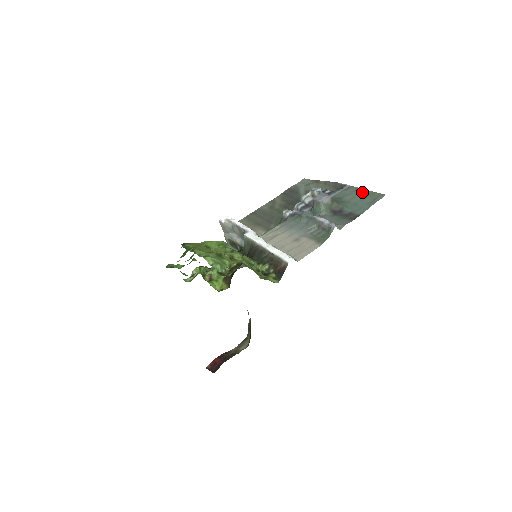
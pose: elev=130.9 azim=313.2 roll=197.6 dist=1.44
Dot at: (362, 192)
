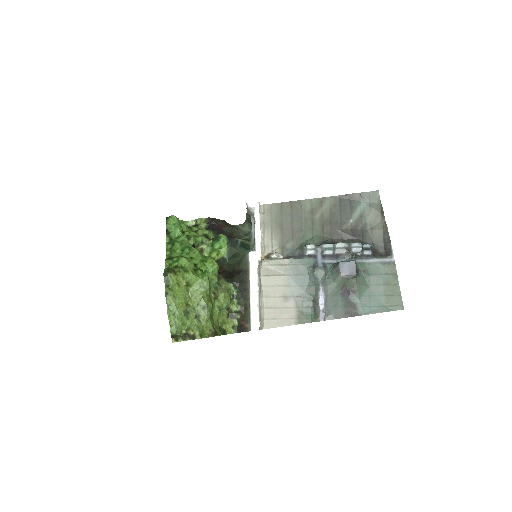
Dot at: (392, 283)
